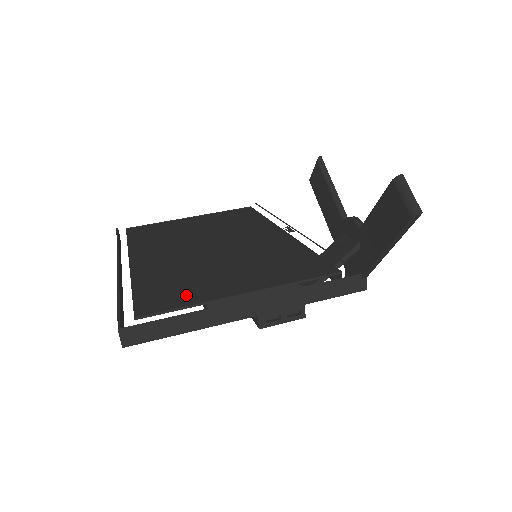
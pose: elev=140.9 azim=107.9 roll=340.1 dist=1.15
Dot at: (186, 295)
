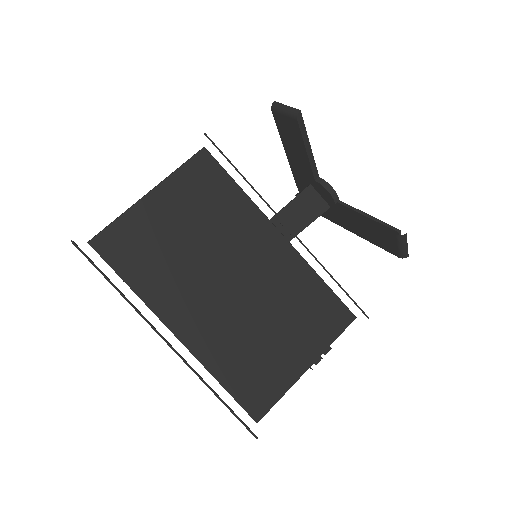
Dot at: (270, 382)
